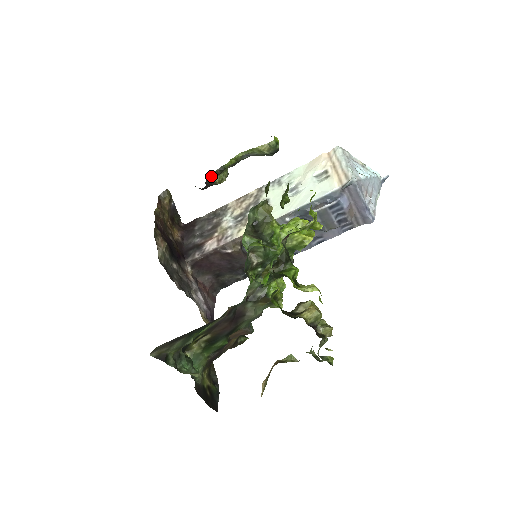
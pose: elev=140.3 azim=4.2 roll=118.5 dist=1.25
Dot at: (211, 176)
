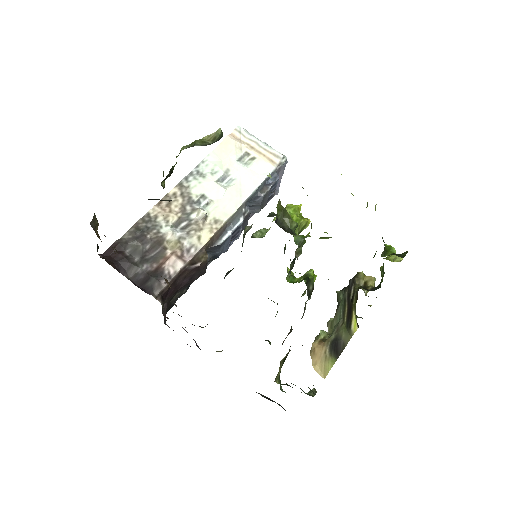
Dot at: occluded
